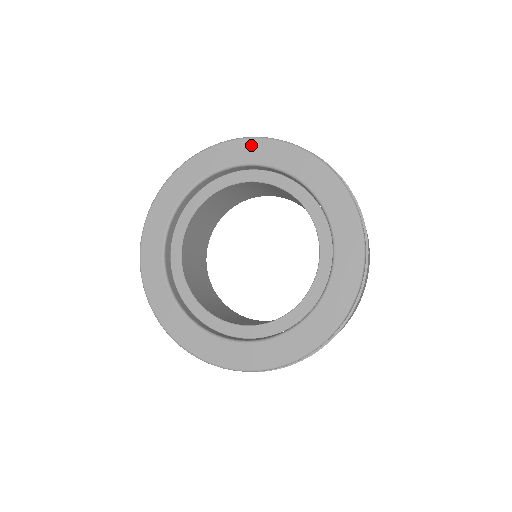
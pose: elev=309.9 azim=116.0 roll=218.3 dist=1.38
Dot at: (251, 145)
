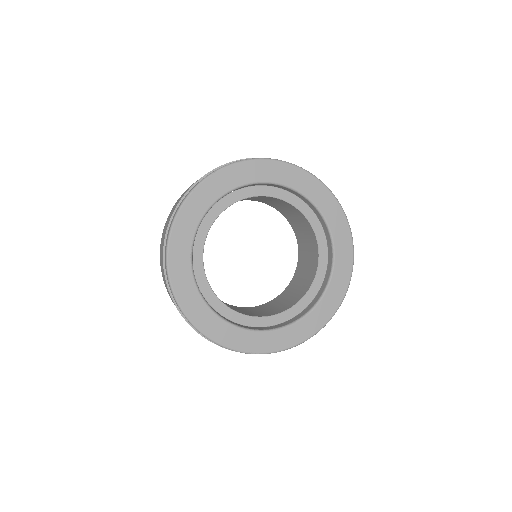
Dot at: (212, 183)
